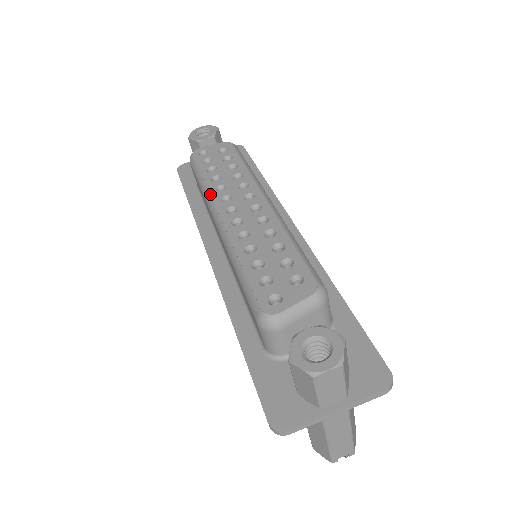
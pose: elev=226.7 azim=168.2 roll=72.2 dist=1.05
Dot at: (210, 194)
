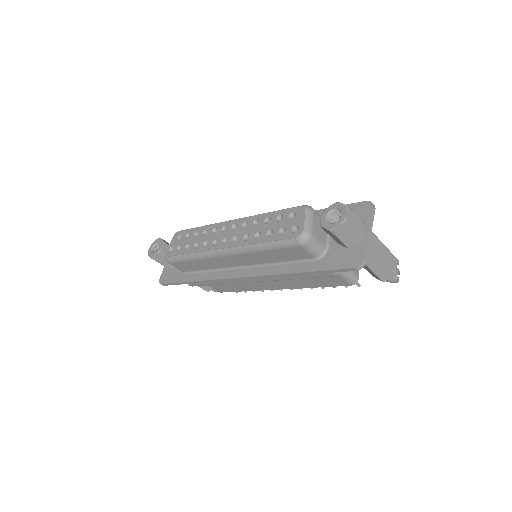
Dot at: (204, 251)
